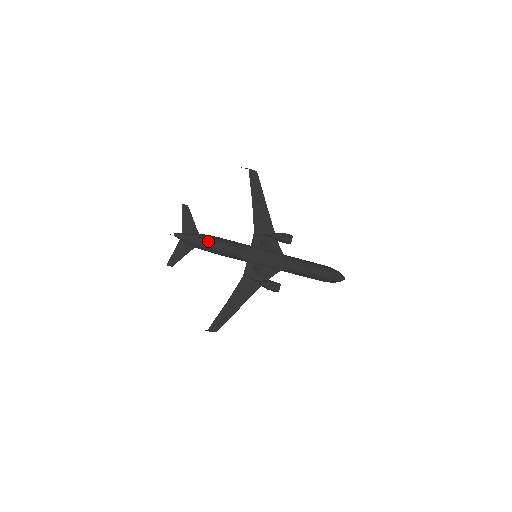
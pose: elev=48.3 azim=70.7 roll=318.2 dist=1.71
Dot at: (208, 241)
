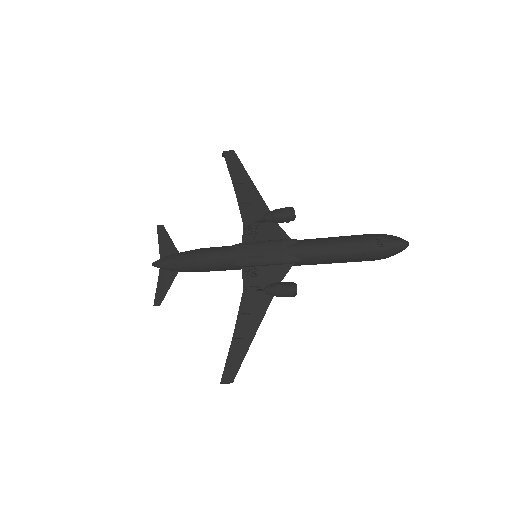
Dot at: (185, 257)
